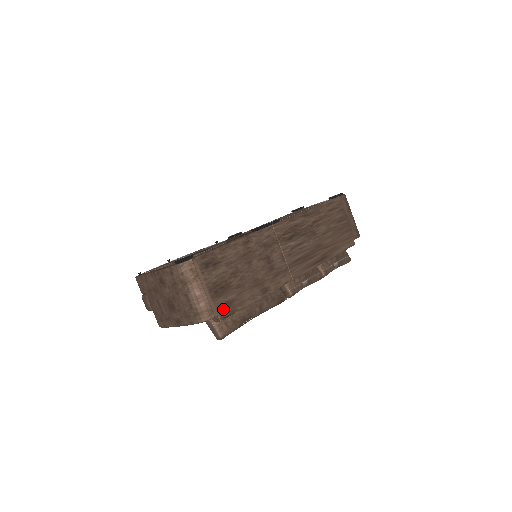
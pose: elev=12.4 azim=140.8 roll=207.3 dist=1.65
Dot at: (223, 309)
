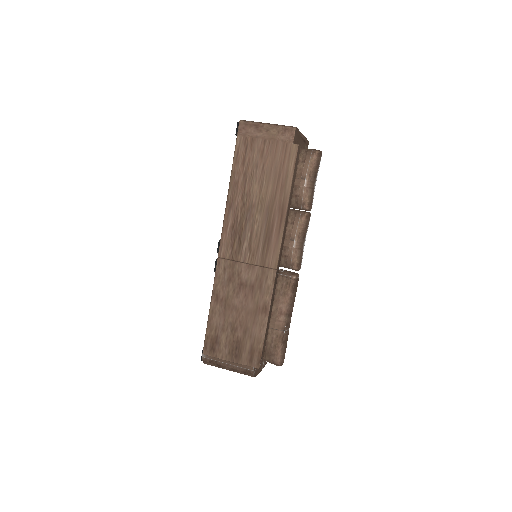
Dot at: (252, 360)
